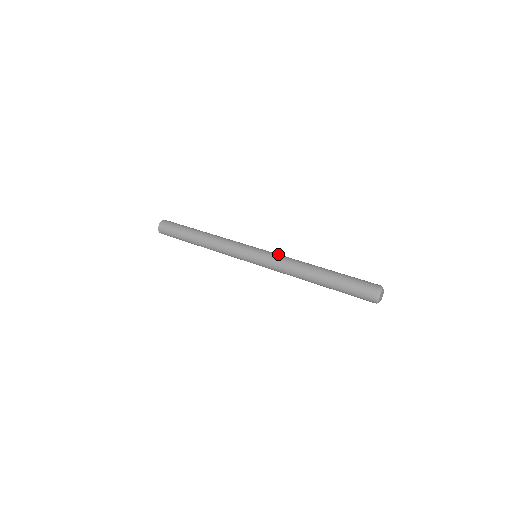
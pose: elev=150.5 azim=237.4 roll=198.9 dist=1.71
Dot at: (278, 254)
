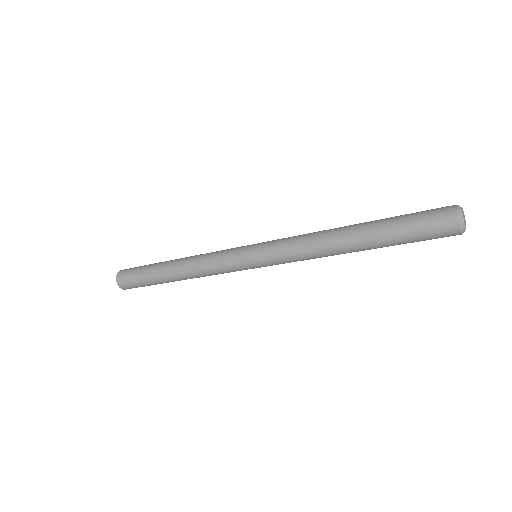
Dot at: occluded
